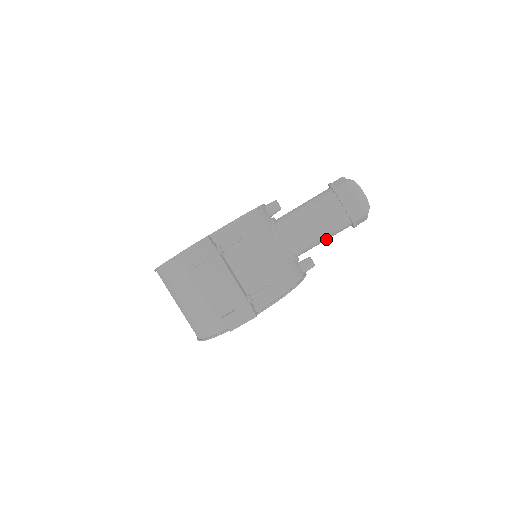
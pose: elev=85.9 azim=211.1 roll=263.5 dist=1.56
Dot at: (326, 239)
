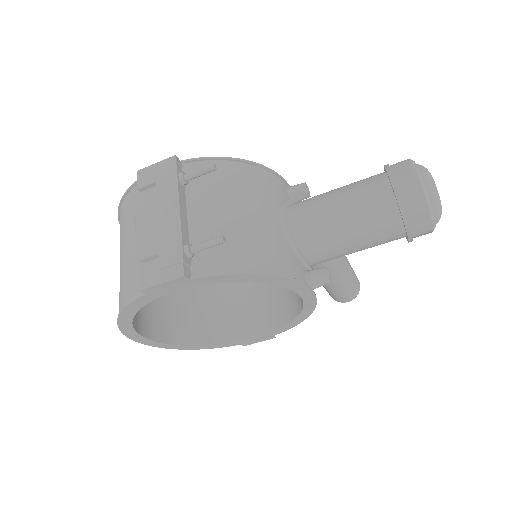
Dot at: (357, 241)
